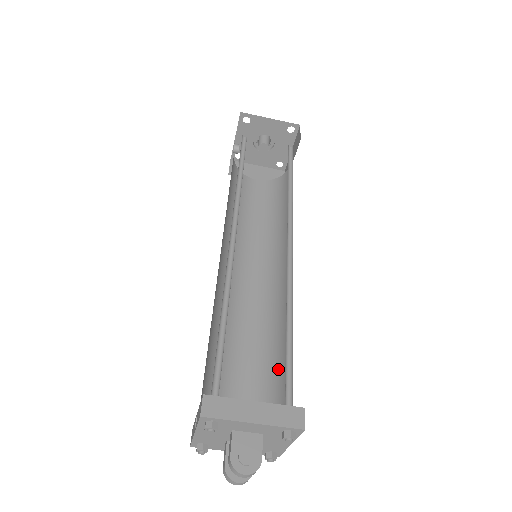
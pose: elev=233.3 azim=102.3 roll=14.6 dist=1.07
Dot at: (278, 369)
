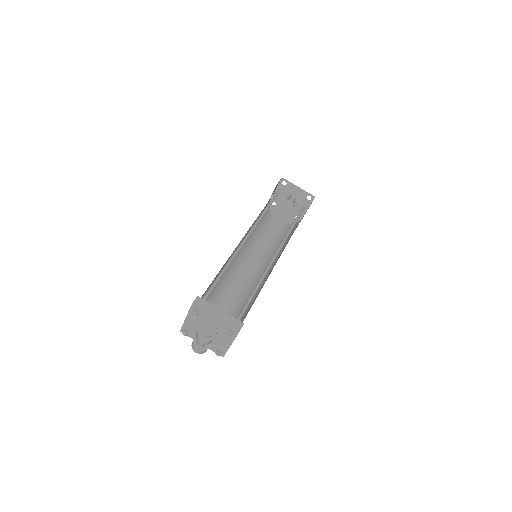
Dot at: occluded
